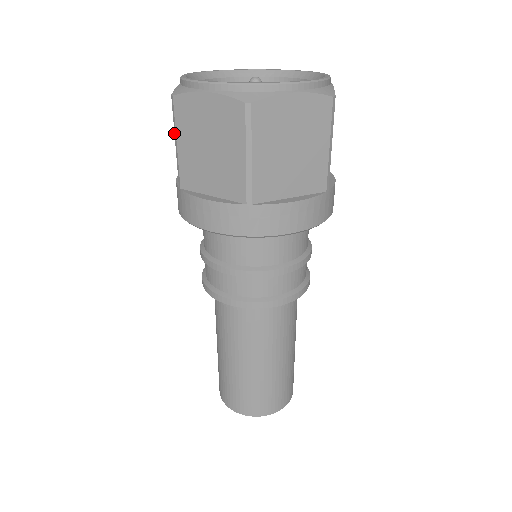
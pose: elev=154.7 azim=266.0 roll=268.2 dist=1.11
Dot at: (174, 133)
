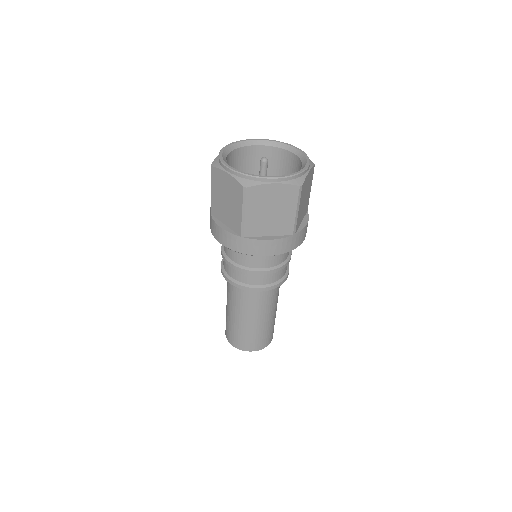
Dot at: occluded
